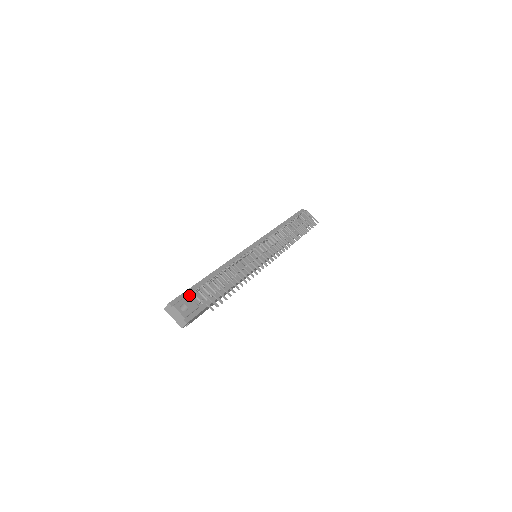
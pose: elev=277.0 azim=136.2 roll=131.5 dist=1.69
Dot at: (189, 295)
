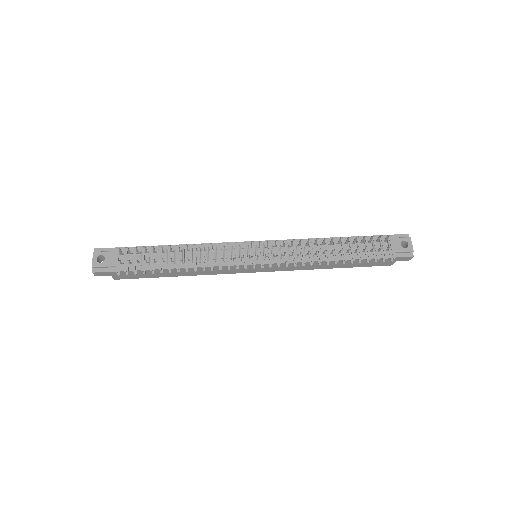
Dot at: (121, 252)
